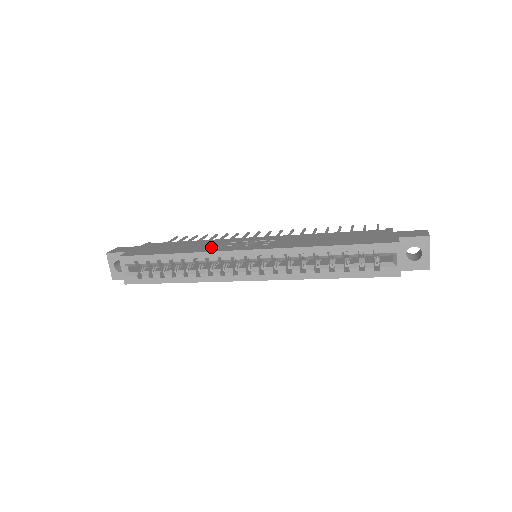
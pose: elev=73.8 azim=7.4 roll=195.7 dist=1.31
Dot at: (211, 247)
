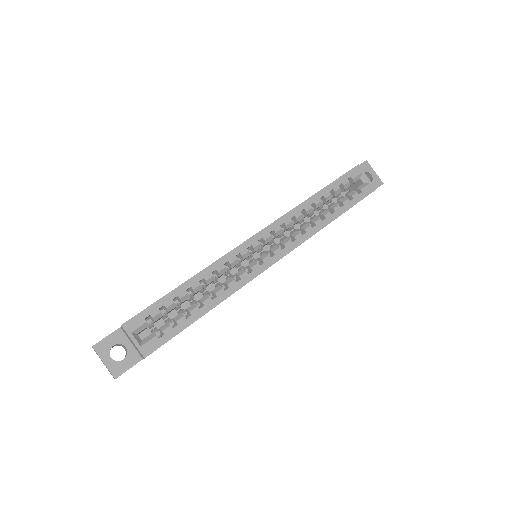
Dot at: occluded
